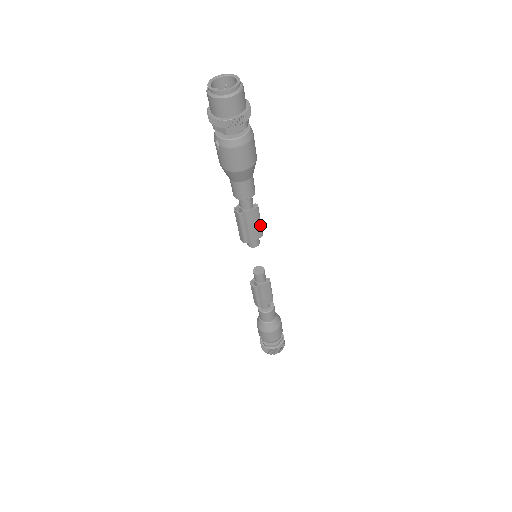
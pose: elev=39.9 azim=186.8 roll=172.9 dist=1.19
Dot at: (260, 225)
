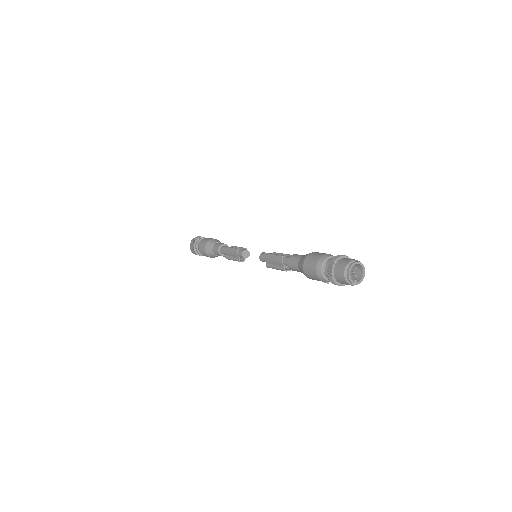
Dot at: occluded
